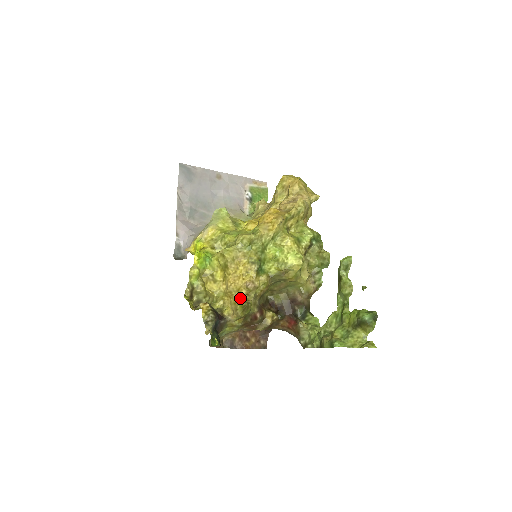
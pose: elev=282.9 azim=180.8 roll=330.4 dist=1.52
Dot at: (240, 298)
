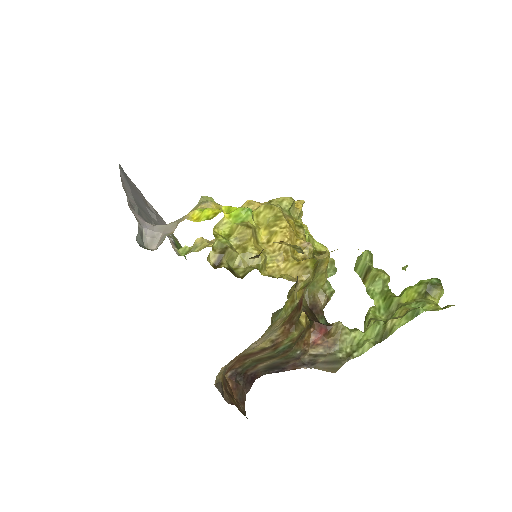
Dot at: (299, 260)
